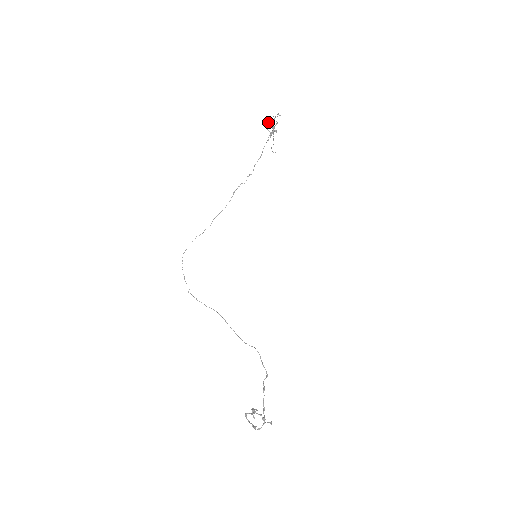
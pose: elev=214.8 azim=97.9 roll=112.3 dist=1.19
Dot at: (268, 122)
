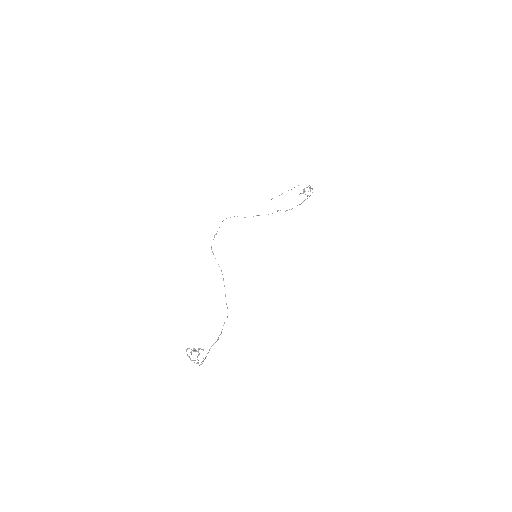
Dot at: occluded
